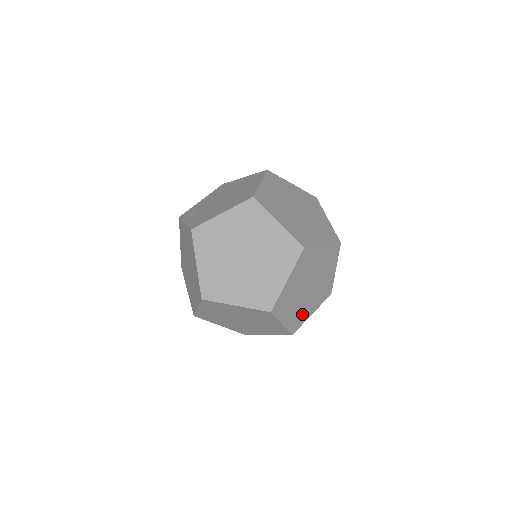
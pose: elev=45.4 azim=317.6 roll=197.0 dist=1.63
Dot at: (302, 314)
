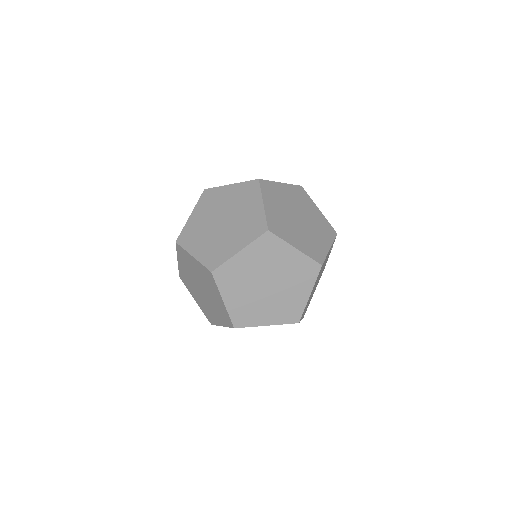
Dot at: (315, 245)
